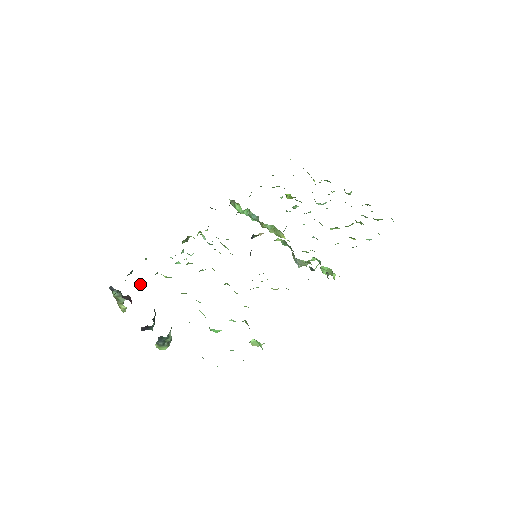
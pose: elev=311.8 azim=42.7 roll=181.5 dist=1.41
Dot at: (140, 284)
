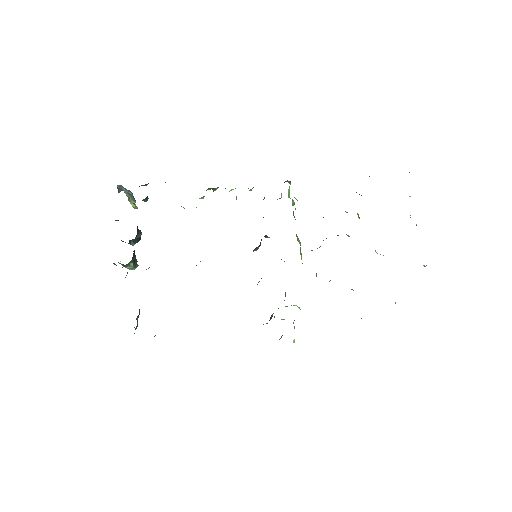
Dot at: (146, 201)
